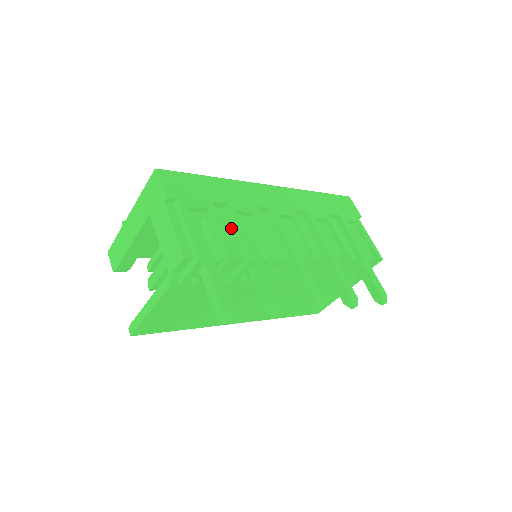
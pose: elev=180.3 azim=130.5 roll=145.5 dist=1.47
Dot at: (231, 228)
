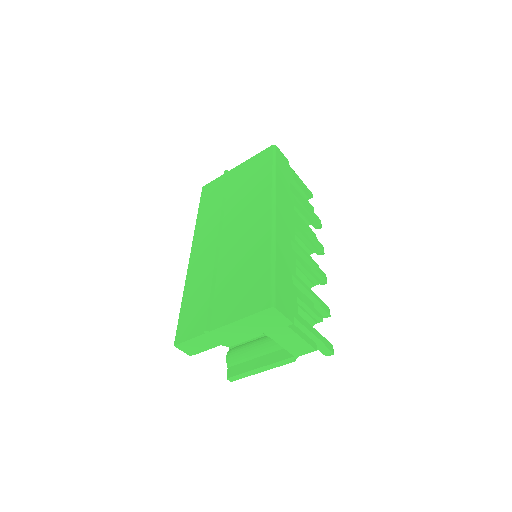
Dot at: (299, 290)
